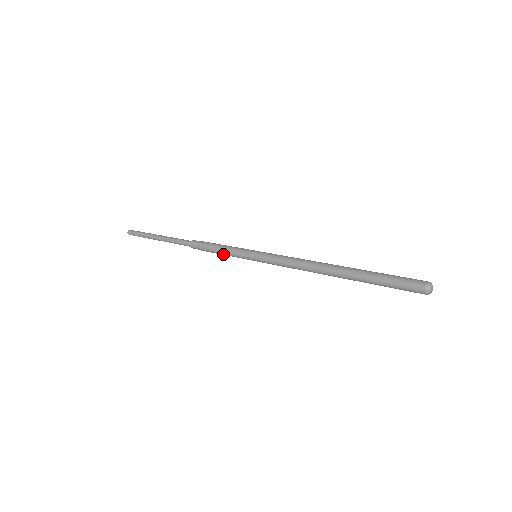
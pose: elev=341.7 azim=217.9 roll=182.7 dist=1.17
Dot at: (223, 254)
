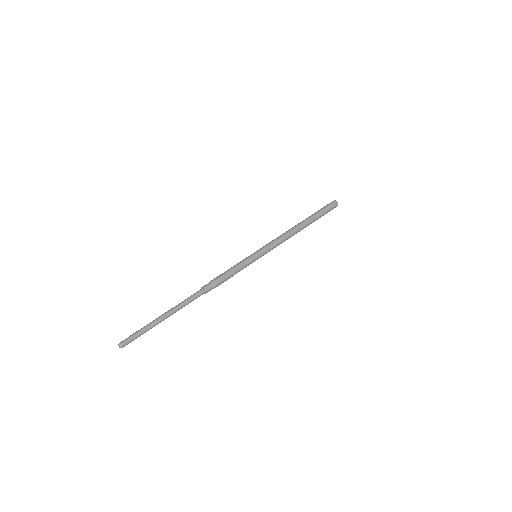
Dot at: (235, 272)
